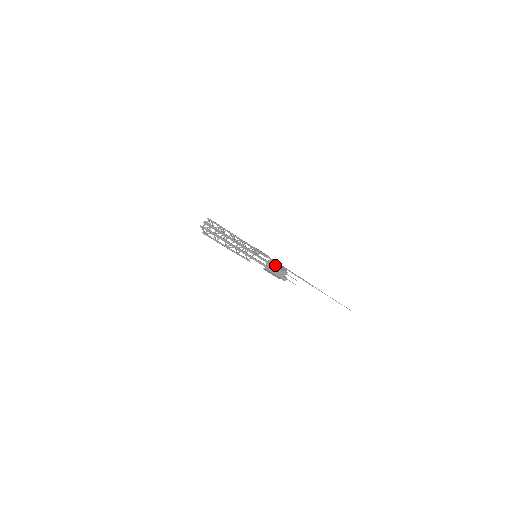
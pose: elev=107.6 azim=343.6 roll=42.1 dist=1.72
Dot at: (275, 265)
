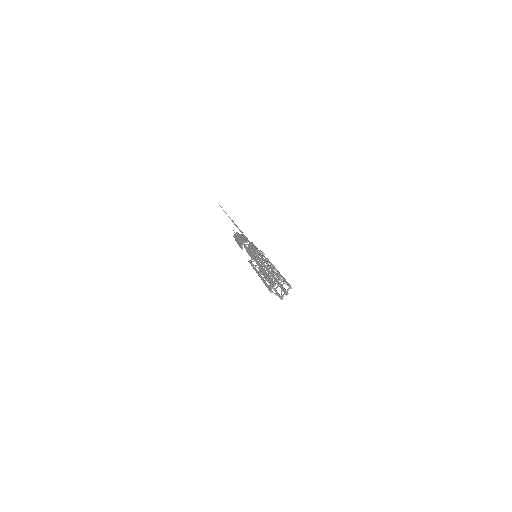
Dot at: occluded
